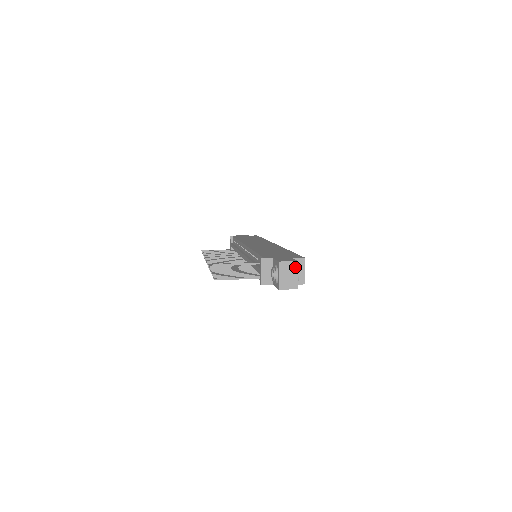
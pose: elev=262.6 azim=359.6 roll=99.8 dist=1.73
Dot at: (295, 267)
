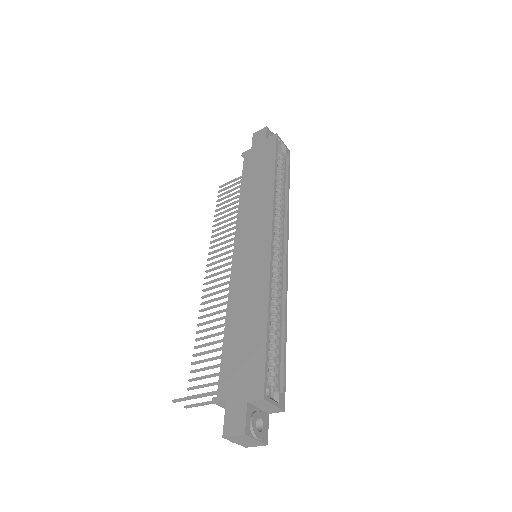
Dot at: (247, 437)
